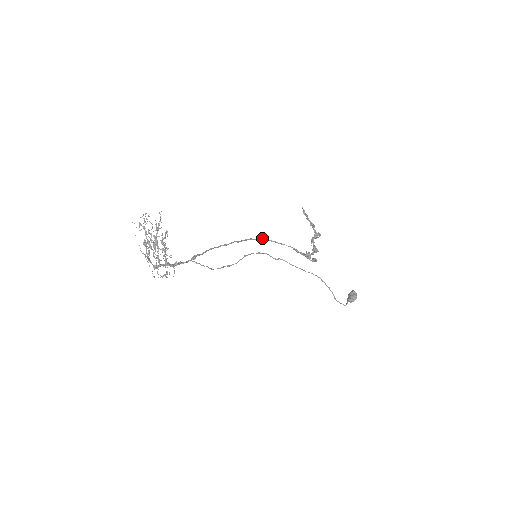
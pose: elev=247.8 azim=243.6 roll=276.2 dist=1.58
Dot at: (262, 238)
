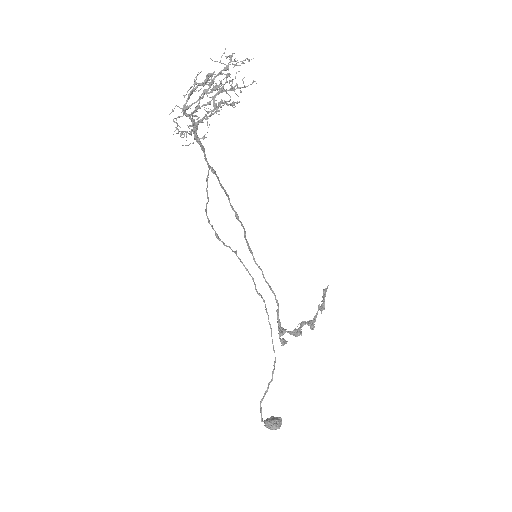
Dot at: occluded
